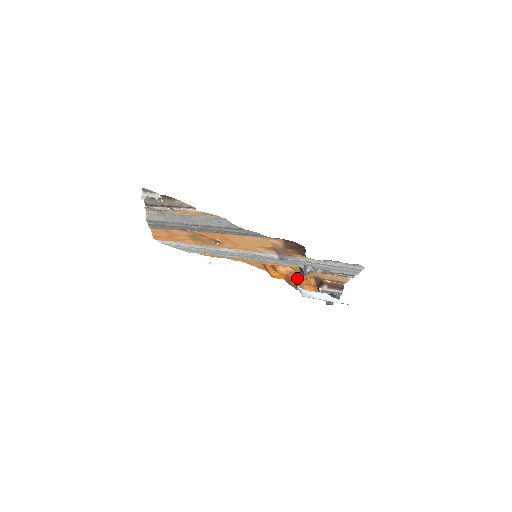
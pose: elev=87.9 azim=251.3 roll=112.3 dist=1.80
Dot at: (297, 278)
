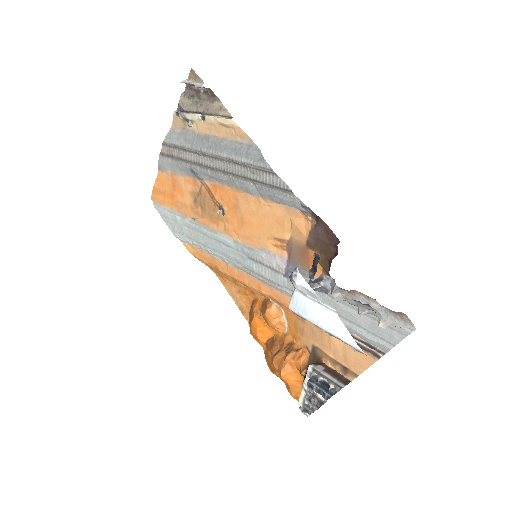
Dot at: (284, 345)
